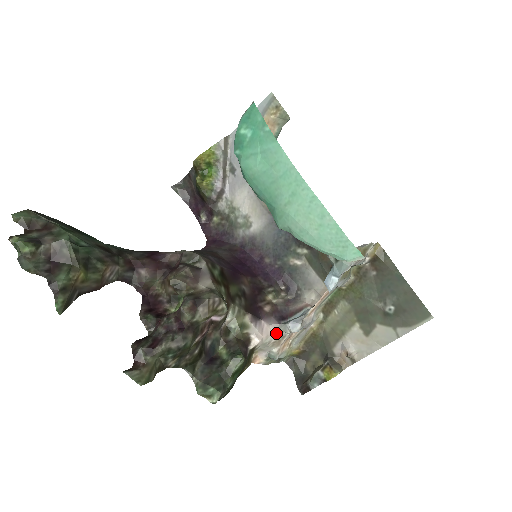
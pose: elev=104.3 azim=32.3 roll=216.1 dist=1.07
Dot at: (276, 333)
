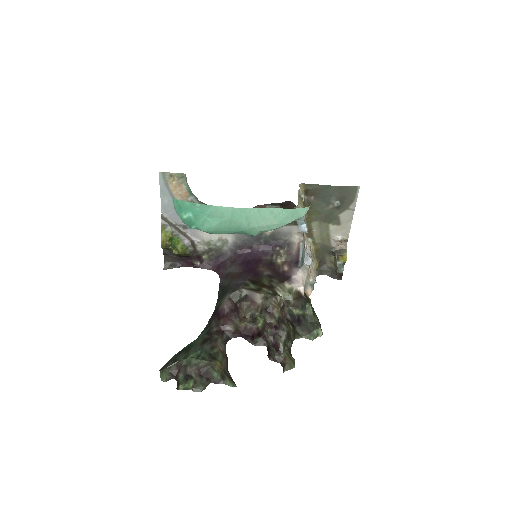
Dot at: (303, 273)
